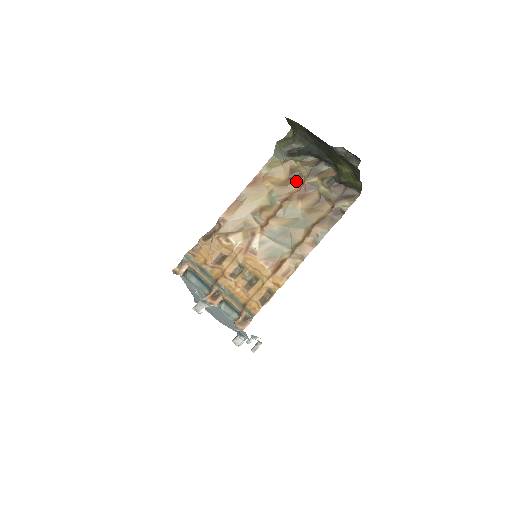
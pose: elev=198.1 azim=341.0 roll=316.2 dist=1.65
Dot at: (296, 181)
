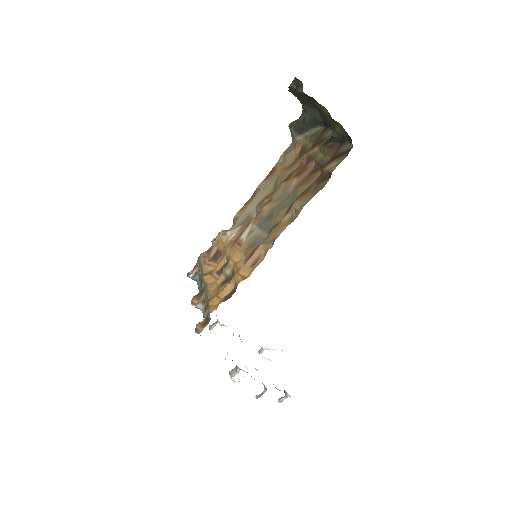
Dot at: (301, 159)
